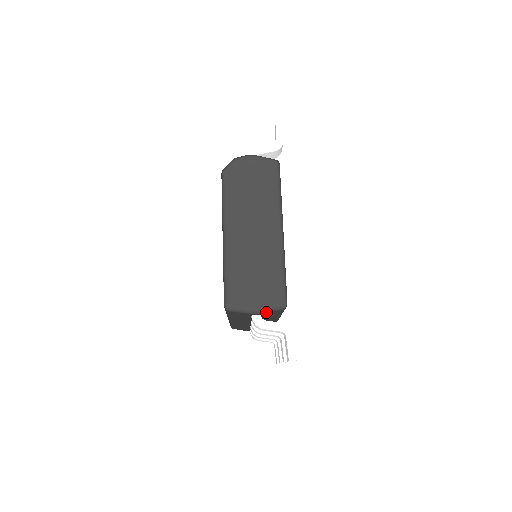
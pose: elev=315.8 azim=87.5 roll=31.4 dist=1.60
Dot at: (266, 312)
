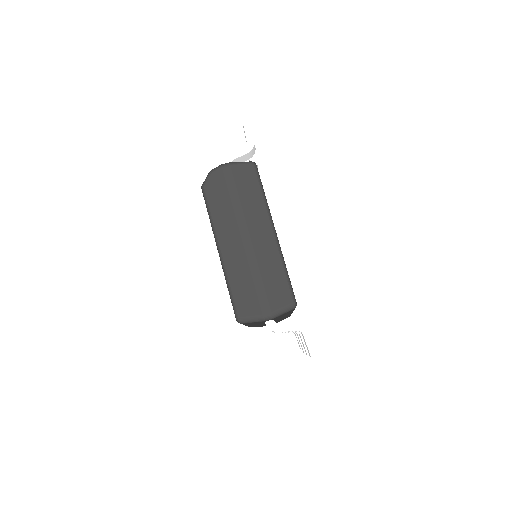
Dot at: (278, 316)
